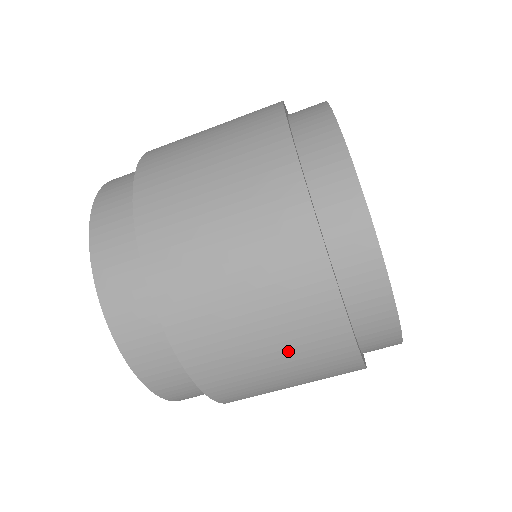
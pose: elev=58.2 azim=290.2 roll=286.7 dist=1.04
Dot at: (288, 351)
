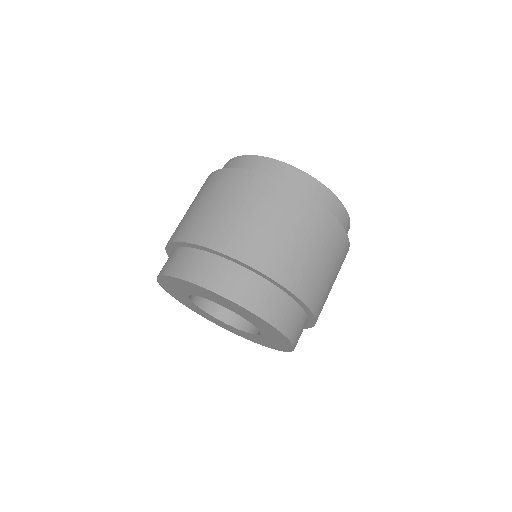
Dot at: (209, 195)
